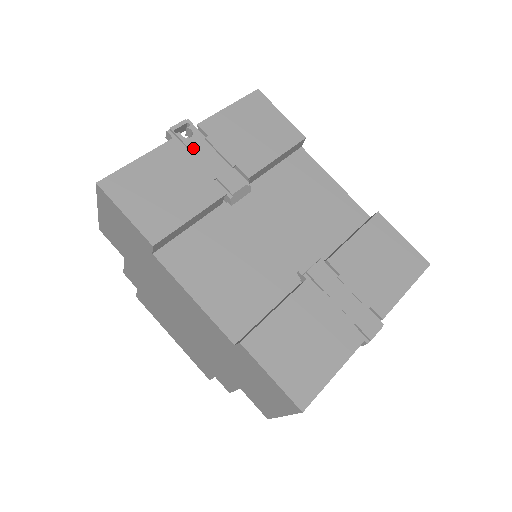
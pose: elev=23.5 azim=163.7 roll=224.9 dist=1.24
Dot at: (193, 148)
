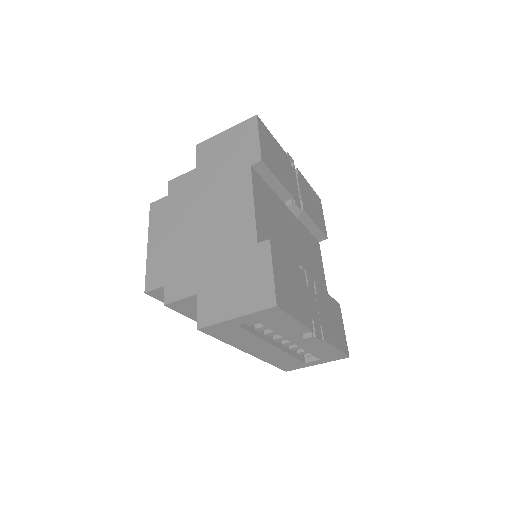
Dot at: (291, 170)
